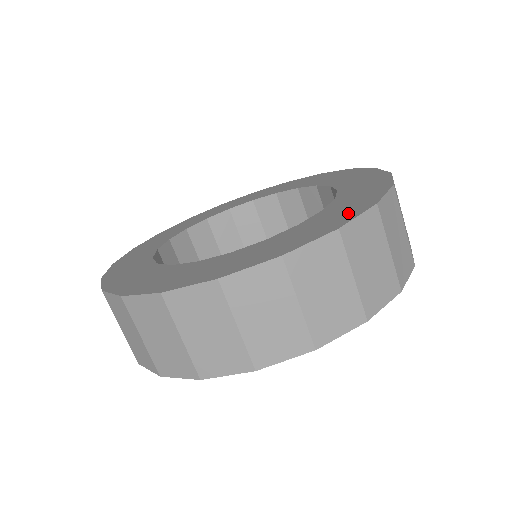
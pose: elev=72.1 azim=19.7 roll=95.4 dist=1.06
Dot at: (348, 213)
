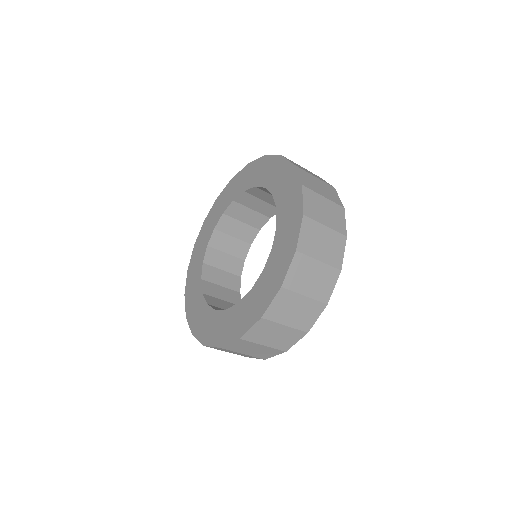
Dot at: (269, 293)
